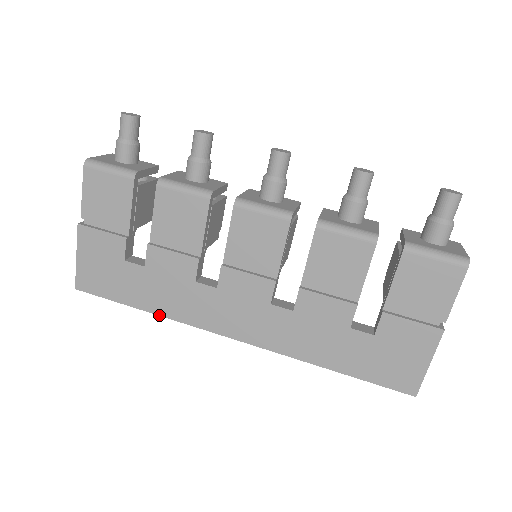
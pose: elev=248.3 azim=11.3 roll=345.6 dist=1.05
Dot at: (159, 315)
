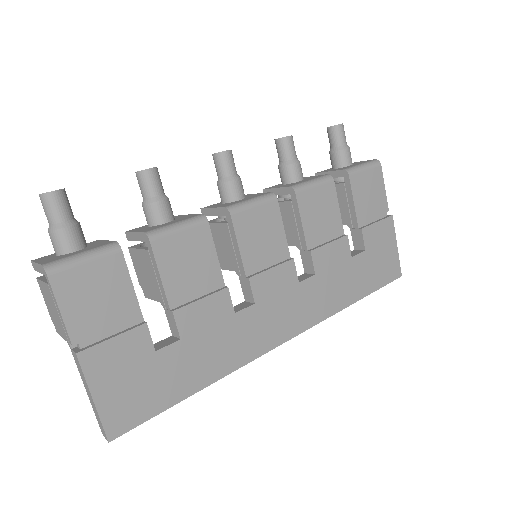
Dot at: (217, 380)
